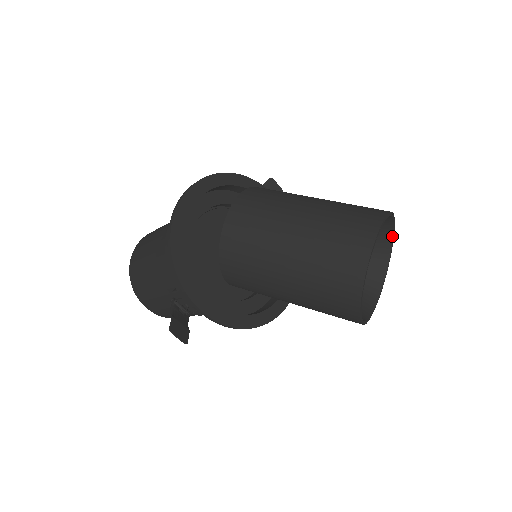
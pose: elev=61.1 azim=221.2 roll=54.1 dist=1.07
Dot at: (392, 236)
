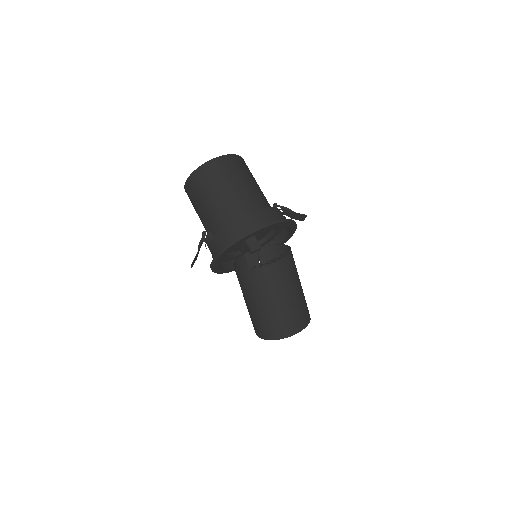
Dot at: occluded
